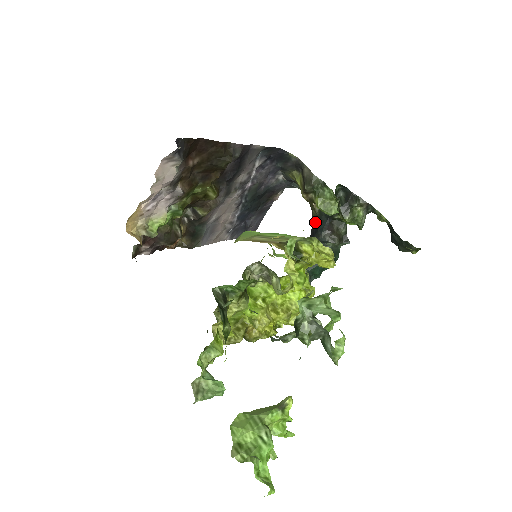
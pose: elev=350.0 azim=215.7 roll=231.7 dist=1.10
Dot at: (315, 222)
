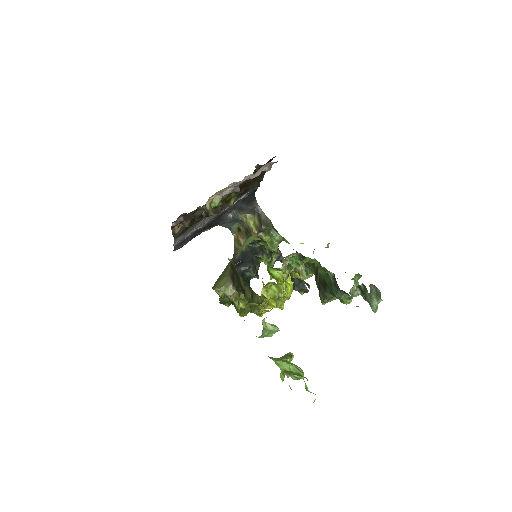
Dot at: (241, 256)
